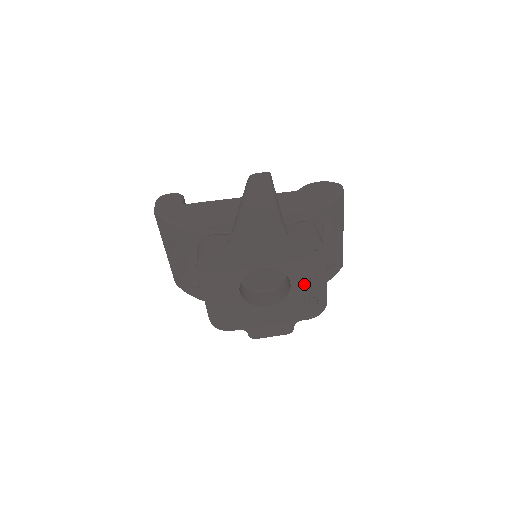
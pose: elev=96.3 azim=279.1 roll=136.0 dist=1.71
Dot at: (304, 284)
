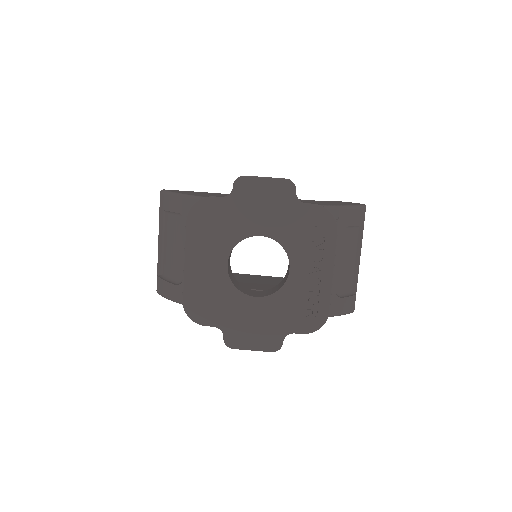
Dot at: (305, 274)
